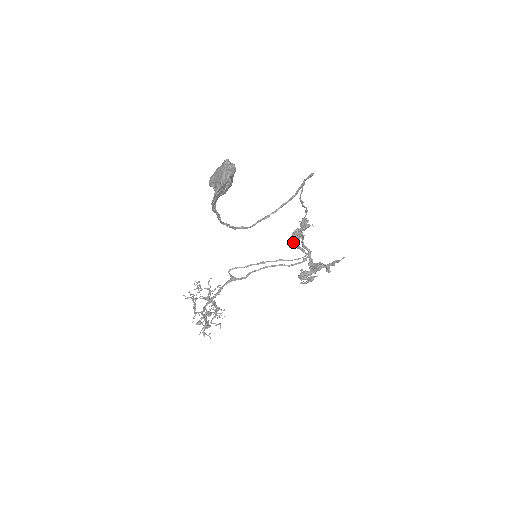
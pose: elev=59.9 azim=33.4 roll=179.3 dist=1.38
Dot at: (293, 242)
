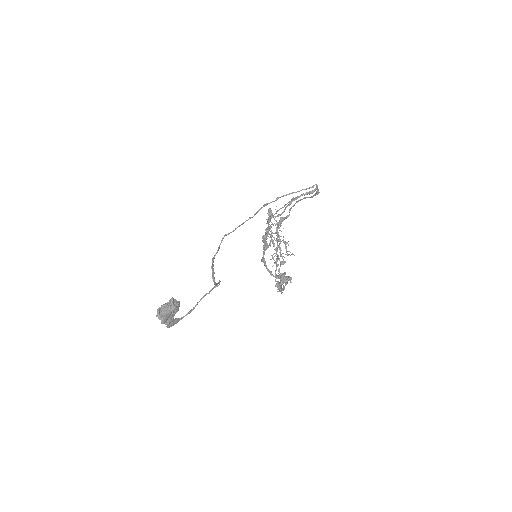
Dot at: (263, 255)
